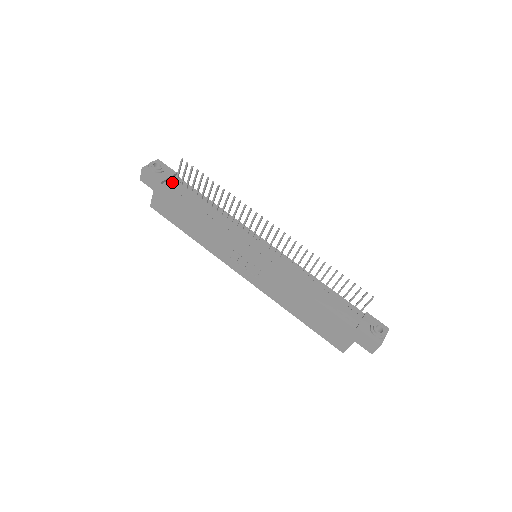
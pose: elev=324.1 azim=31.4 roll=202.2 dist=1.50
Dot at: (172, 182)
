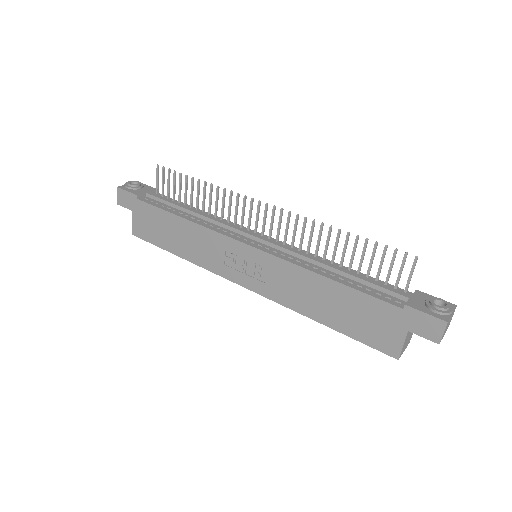
Dot at: (150, 195)
